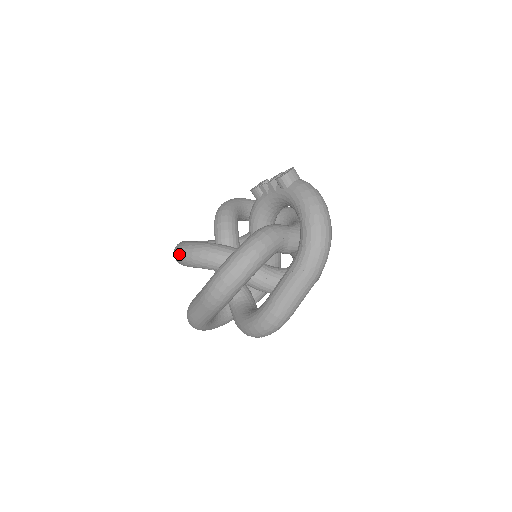
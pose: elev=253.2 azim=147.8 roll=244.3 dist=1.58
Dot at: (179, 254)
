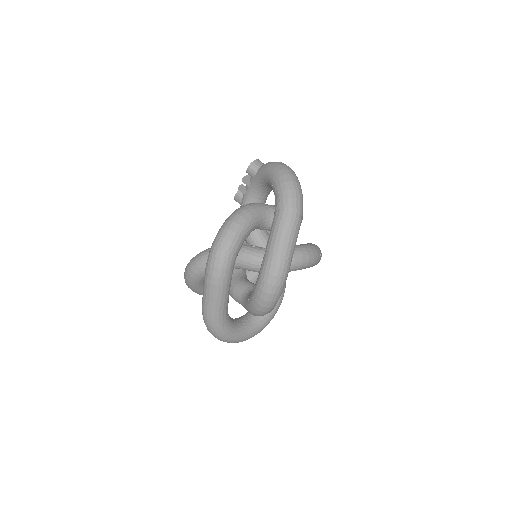
Dot at: (186, 270)
